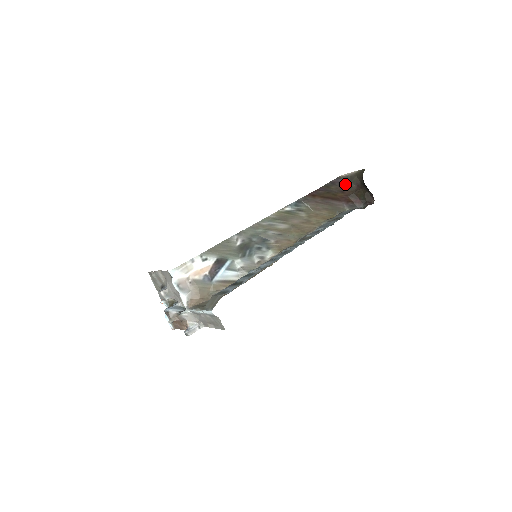
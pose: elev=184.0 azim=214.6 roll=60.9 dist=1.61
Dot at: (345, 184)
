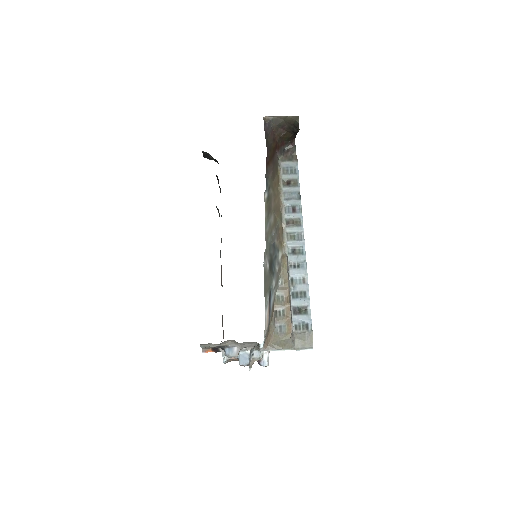
Dot at: (272, 128)
